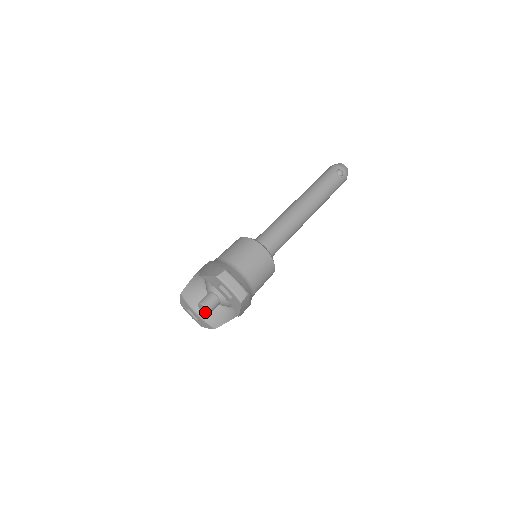
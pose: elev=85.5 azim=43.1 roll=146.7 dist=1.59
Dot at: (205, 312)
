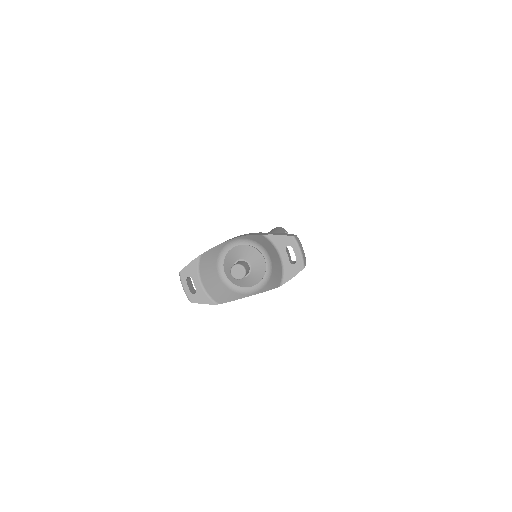
Dot at: (238, 276)
